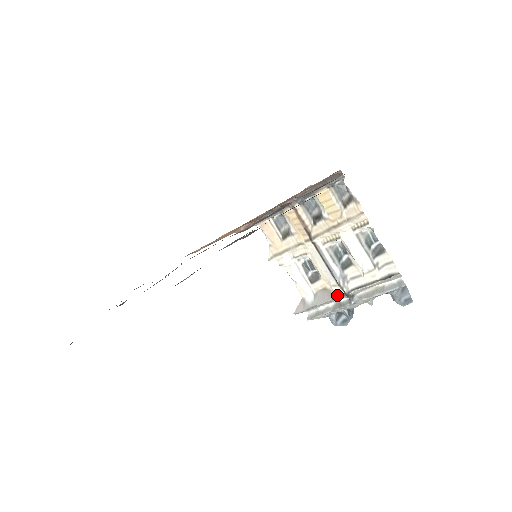
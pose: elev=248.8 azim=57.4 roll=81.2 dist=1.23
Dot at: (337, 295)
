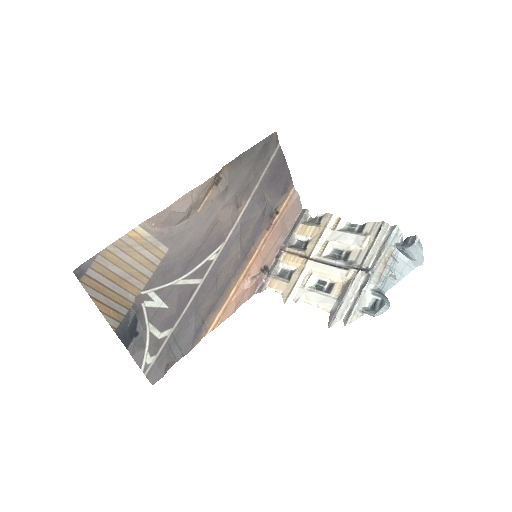
Dot at: (353, 277)
